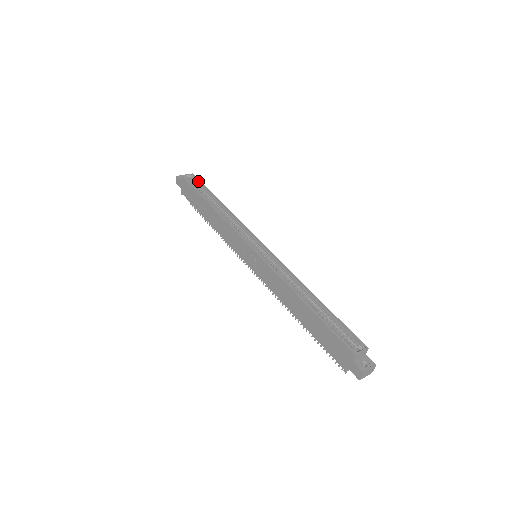
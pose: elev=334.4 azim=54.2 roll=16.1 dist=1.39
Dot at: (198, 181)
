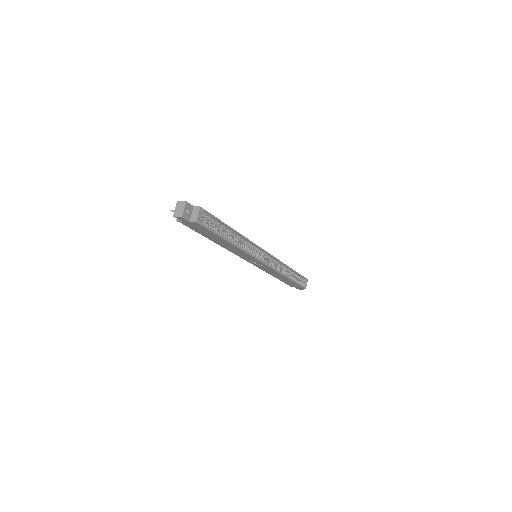
Dot at: (208, 215)
